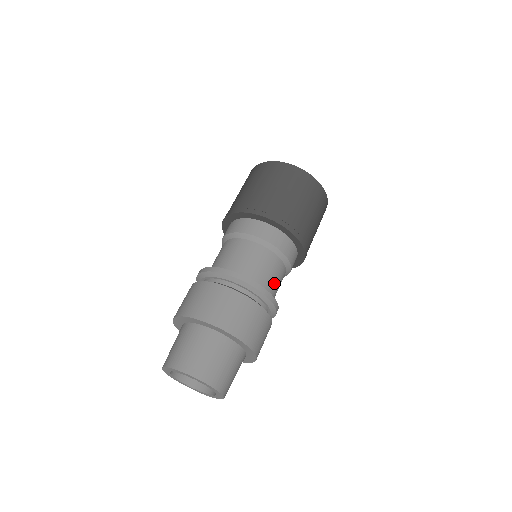
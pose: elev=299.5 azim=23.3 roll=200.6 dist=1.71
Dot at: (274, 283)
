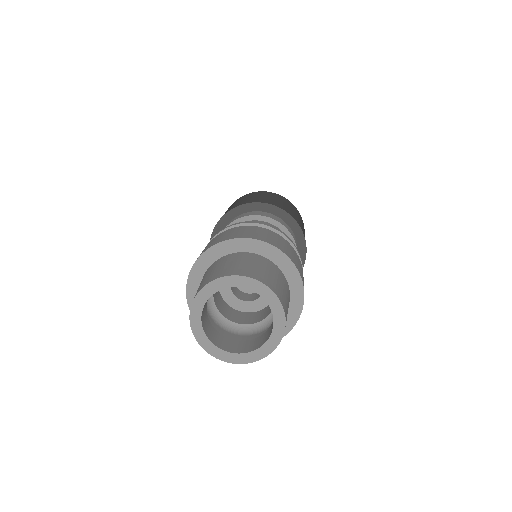
Dot at: occluded
